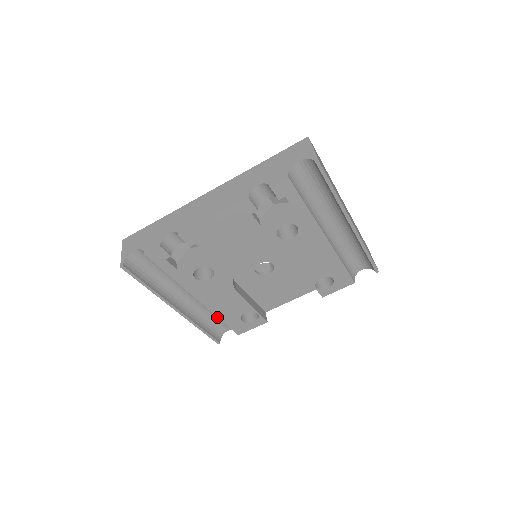
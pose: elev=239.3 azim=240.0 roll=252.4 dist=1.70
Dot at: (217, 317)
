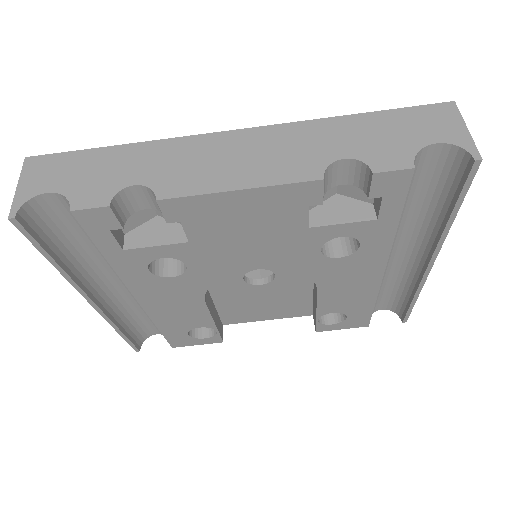
Dot at: occluded
